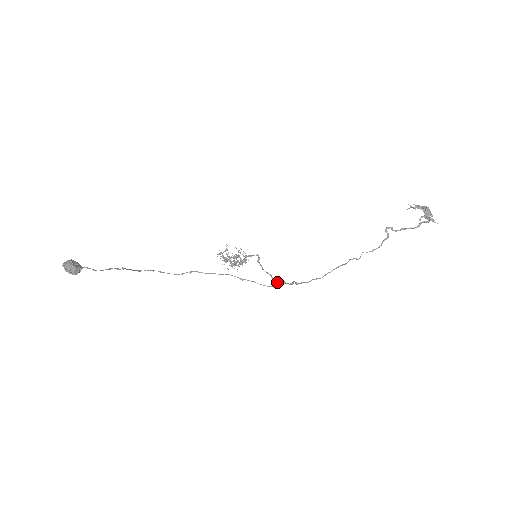
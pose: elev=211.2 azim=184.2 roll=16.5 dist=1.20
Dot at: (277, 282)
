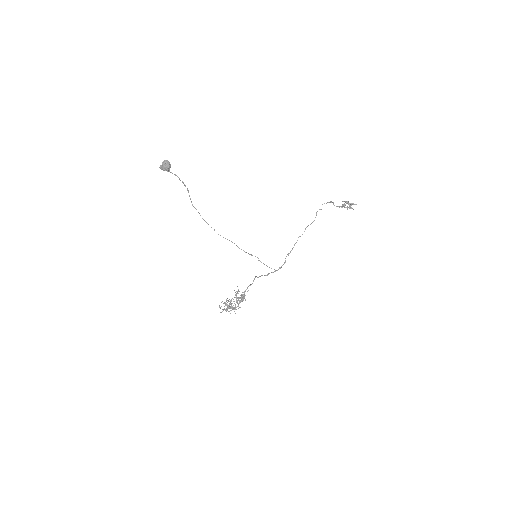
Dot at: (274, 271)
